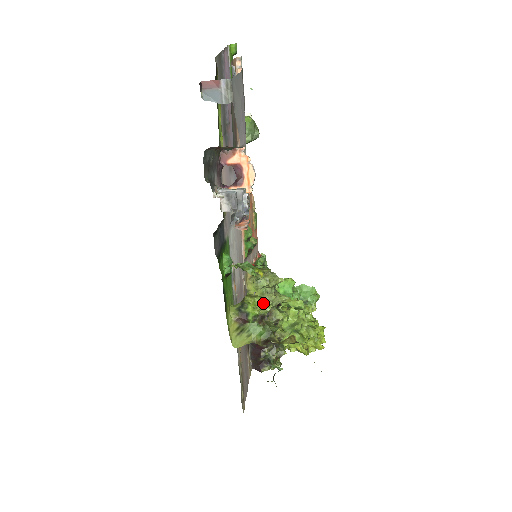
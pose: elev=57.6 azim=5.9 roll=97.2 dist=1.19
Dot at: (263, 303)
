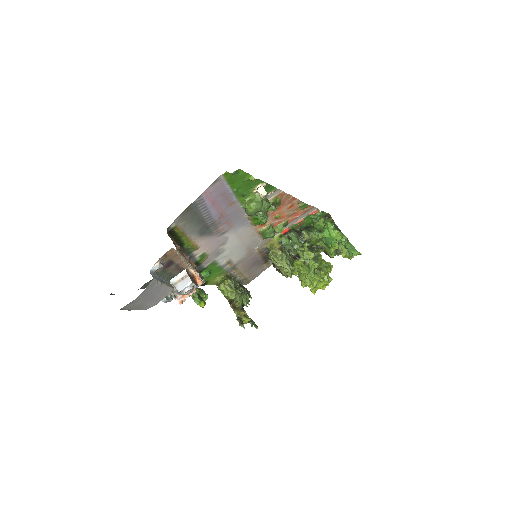
Dot at: (228, 294)
